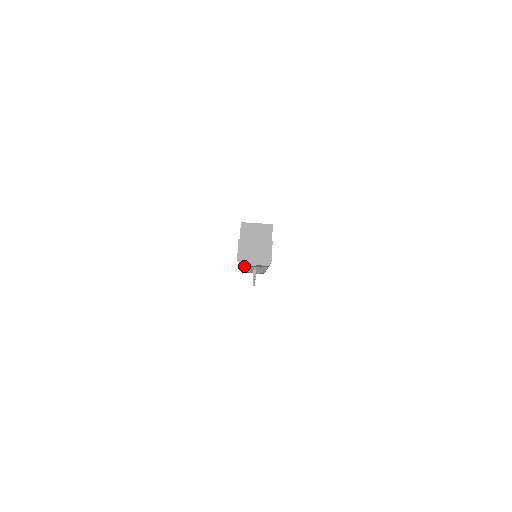
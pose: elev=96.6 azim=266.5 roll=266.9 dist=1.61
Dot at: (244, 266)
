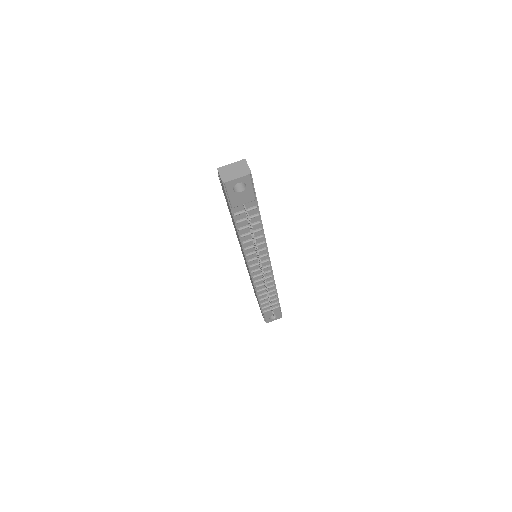
Dot at: (237, 214)
